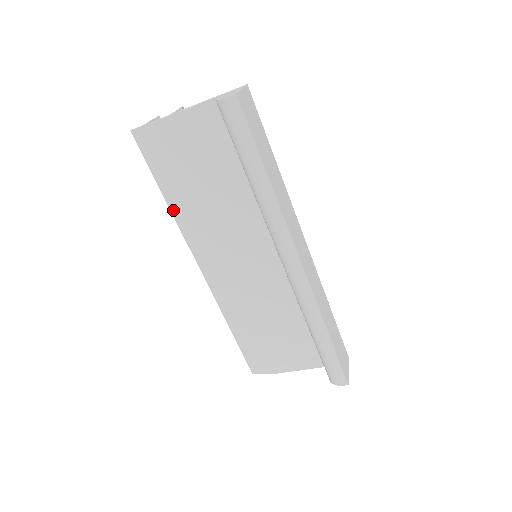
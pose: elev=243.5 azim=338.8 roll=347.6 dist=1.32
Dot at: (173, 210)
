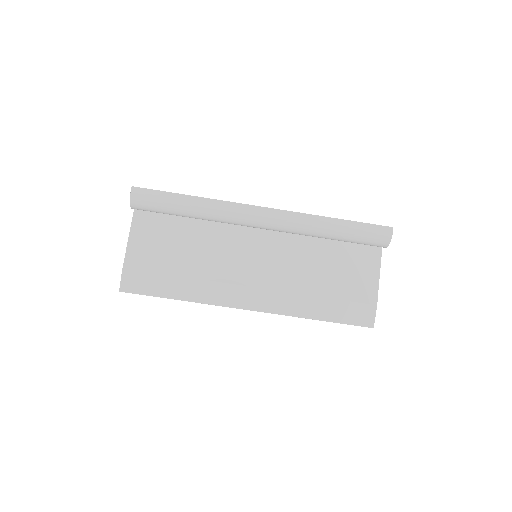
Dot at: (190, 298)
